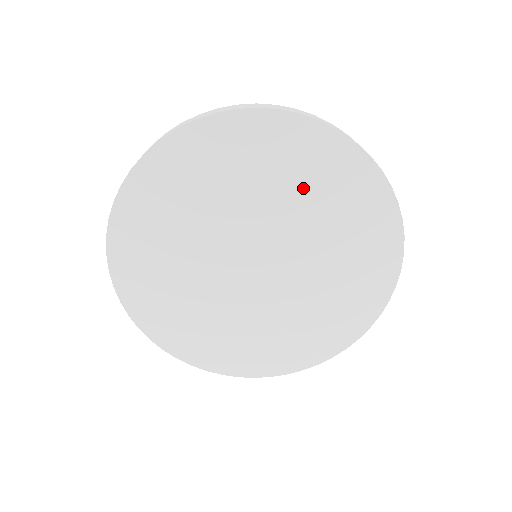
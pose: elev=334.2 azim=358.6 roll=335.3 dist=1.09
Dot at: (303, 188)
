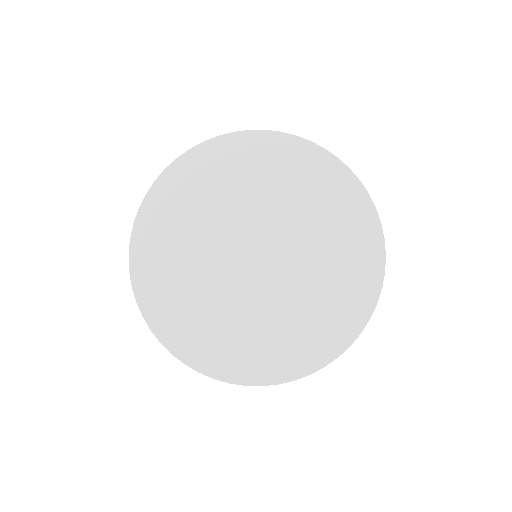
Dot at: (323, 219)
